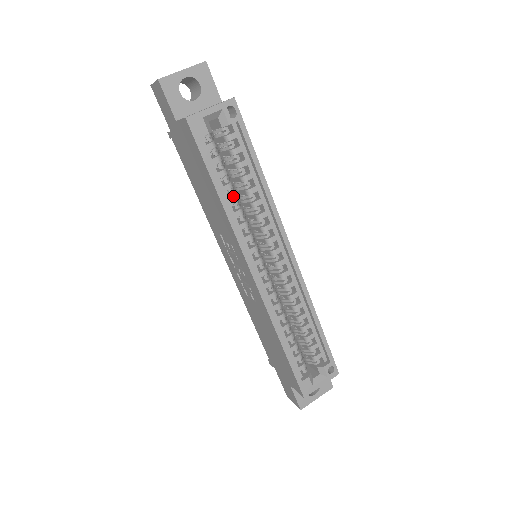
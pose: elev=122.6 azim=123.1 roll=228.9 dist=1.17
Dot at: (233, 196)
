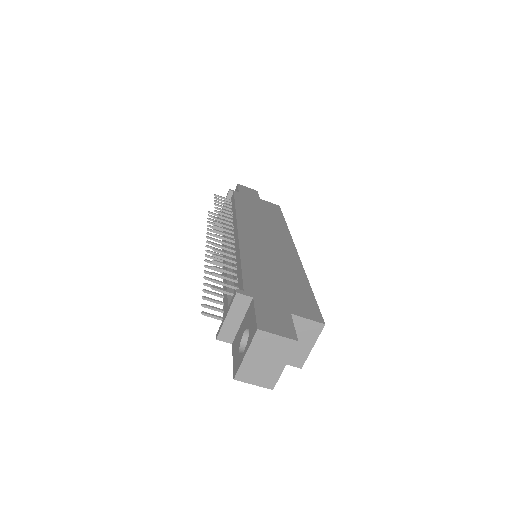
Dot at: occluded
